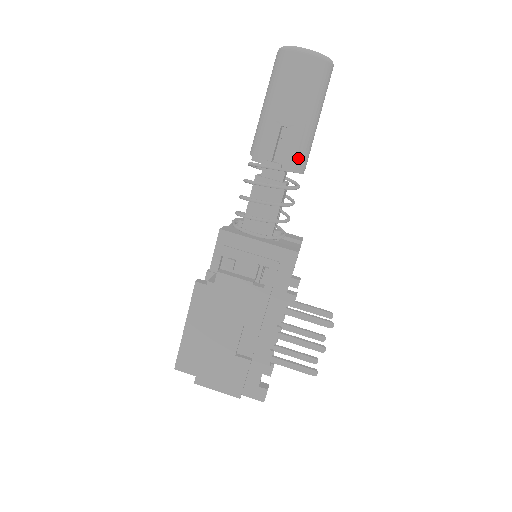
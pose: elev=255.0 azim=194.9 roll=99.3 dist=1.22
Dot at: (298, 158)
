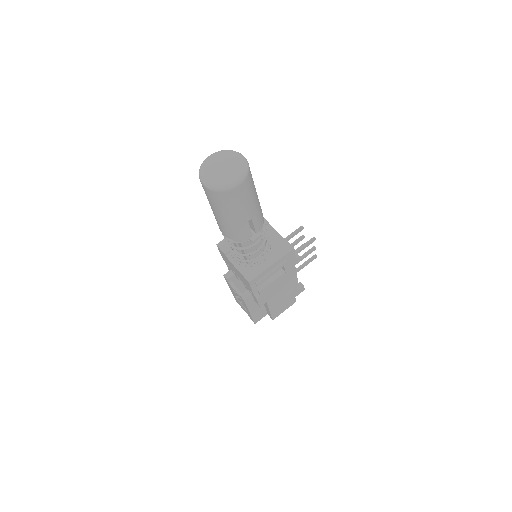
Dot at: (262, 217)
